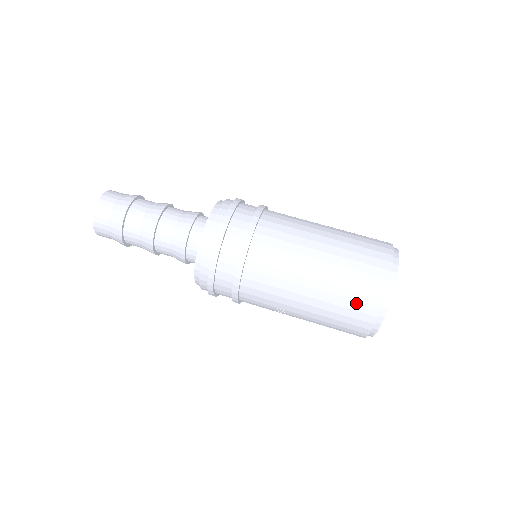
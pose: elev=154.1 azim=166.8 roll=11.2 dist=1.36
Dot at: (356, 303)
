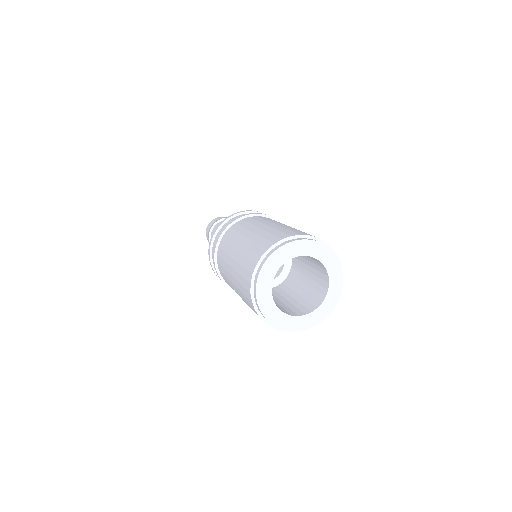
Dot at: (245, 270)
